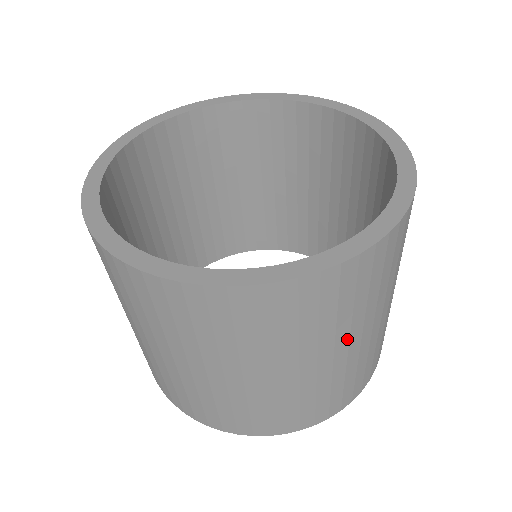
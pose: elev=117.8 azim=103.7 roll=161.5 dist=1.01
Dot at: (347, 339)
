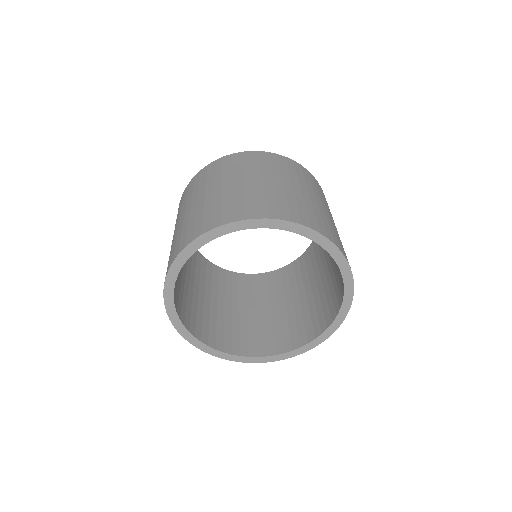
Dot at: occluded
